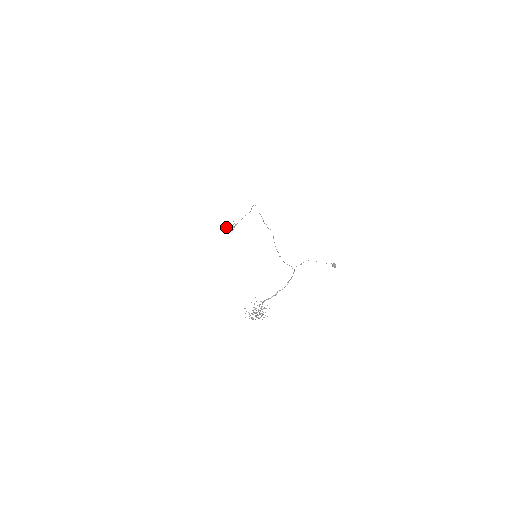
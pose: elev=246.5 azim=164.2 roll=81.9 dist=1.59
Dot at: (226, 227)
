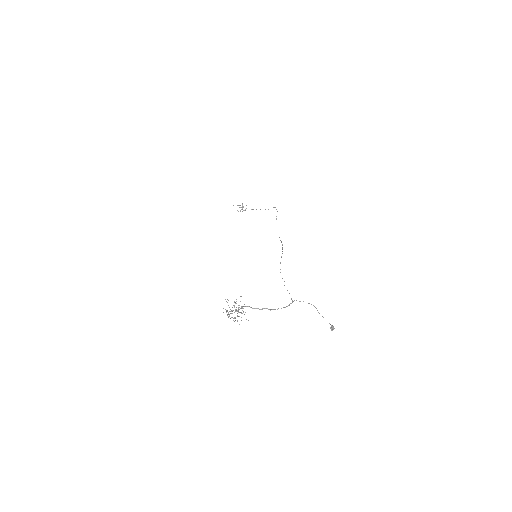
Dot at: occluded
